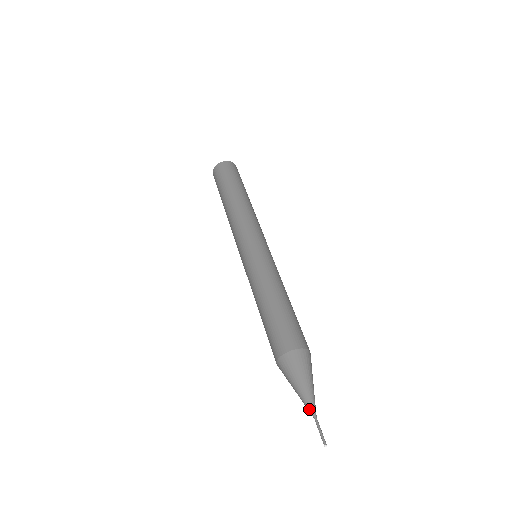
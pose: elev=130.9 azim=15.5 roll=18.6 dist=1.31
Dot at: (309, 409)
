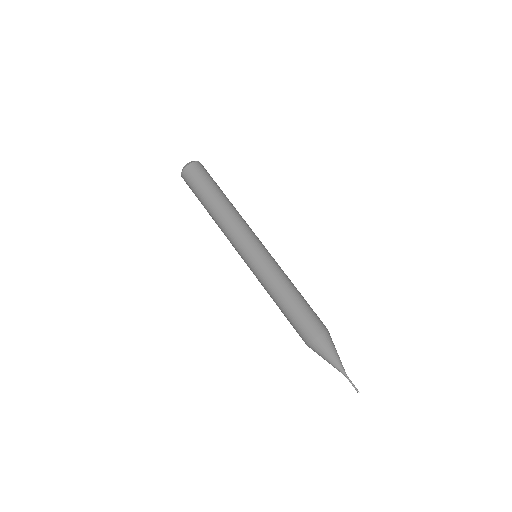
Dot at: occluded
